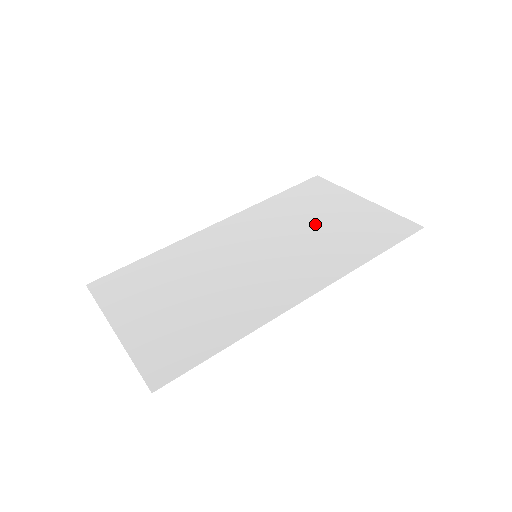
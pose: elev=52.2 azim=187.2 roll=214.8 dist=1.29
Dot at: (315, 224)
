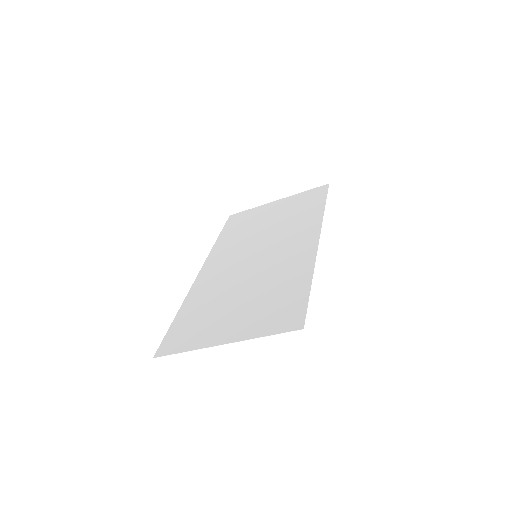
Dot at: (267, 224)
